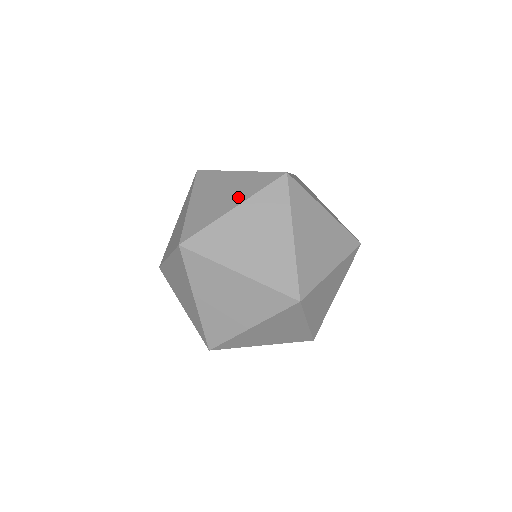
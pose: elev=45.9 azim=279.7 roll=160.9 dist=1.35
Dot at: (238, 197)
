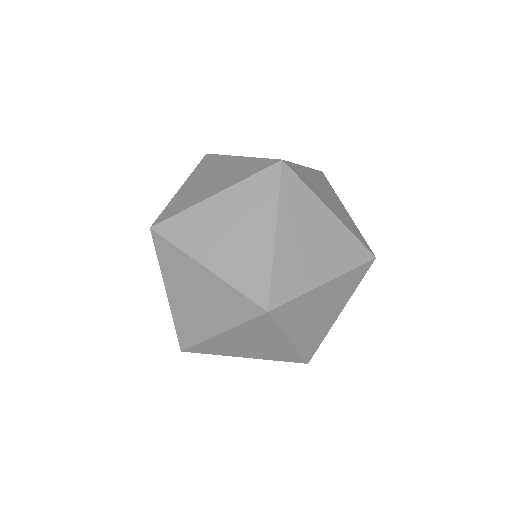
Dot at: (225, 183)
